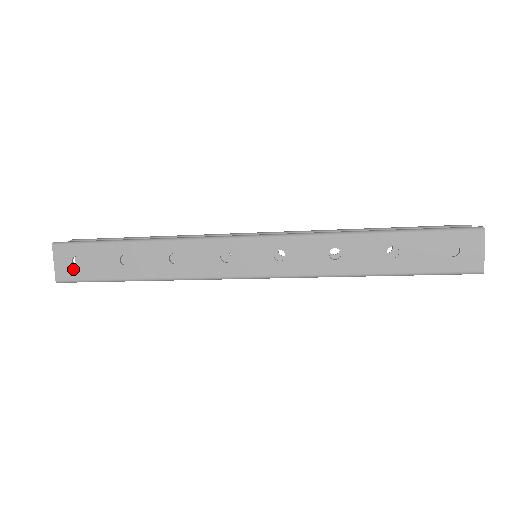
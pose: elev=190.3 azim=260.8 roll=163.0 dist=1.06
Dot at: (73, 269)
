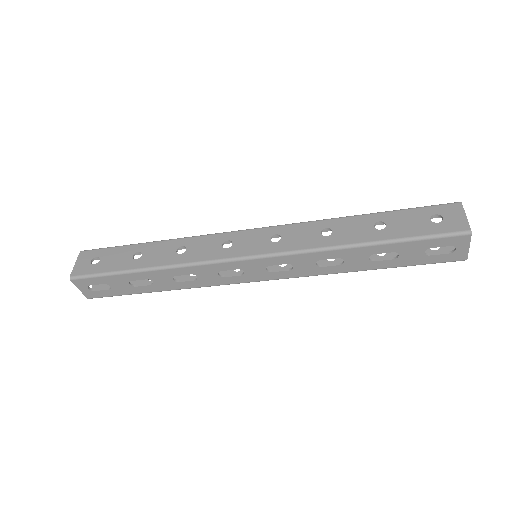
Dot at: (89, 266)
